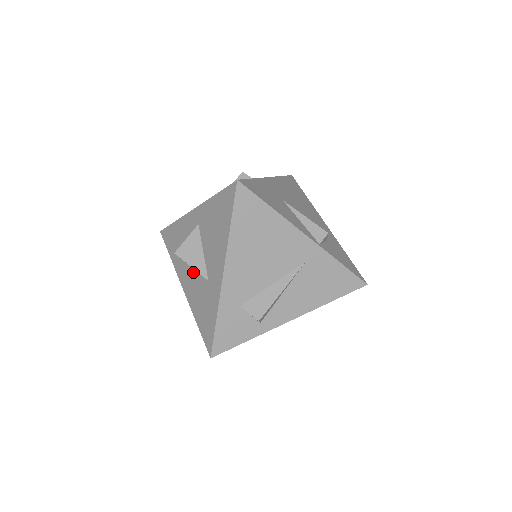
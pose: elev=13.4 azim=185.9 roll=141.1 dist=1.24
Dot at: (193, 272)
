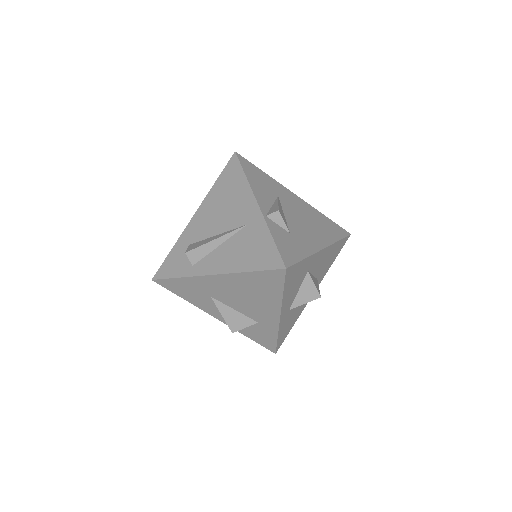
Dot at: occluded
